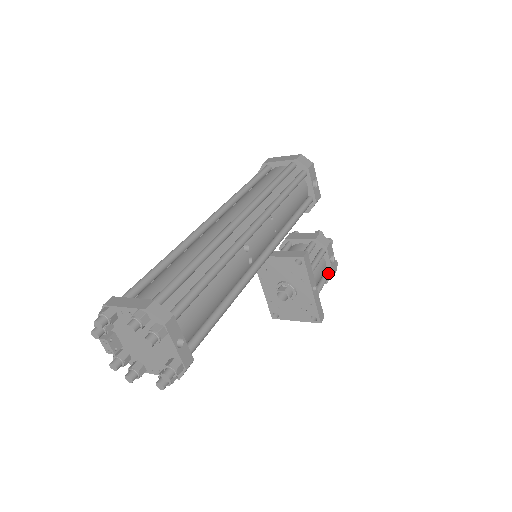
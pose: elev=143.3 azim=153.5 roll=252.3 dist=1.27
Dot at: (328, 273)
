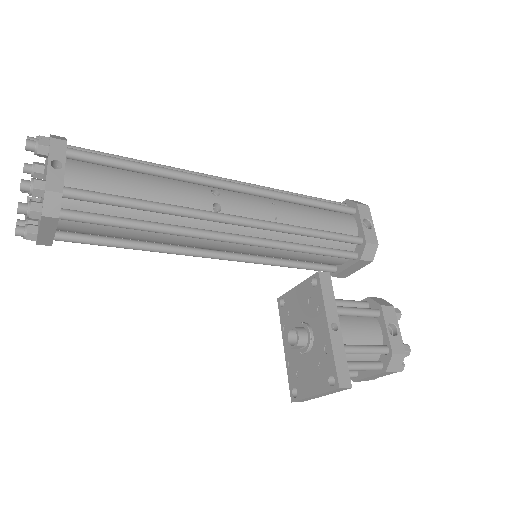
Dot at: (383, 346)
